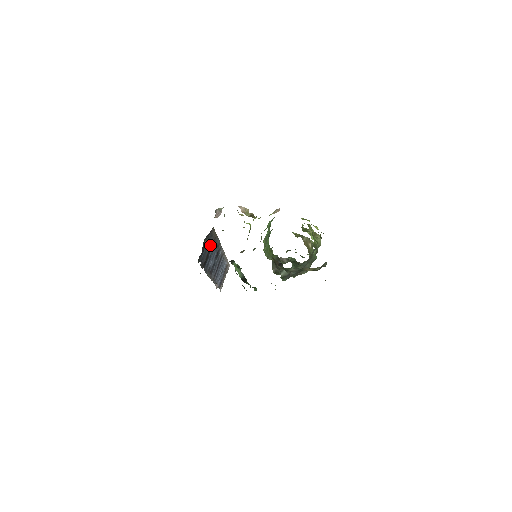
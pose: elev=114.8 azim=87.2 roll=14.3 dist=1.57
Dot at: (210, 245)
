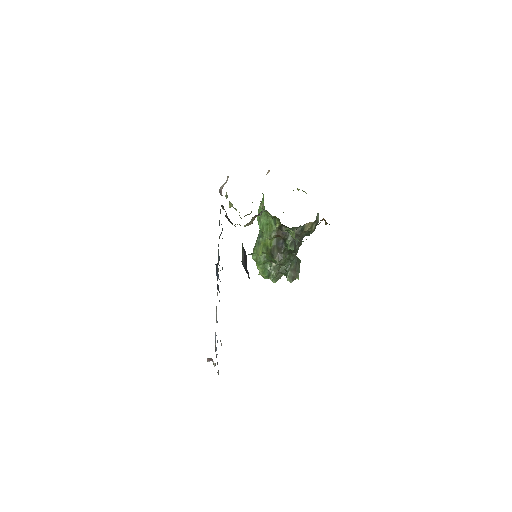
Dot at: (220, 235)
